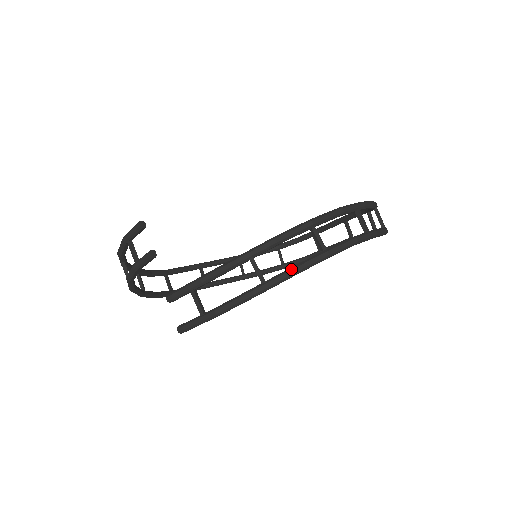
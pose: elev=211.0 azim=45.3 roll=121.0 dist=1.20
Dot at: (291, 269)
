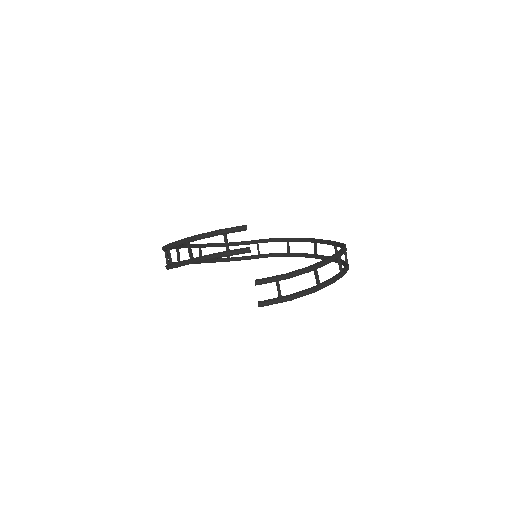
Dot at: (332, 280)
